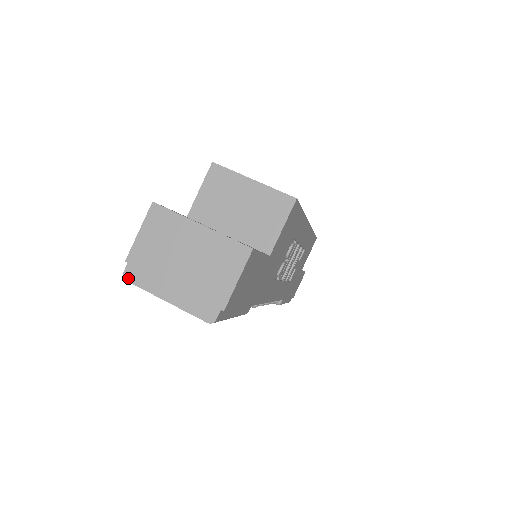
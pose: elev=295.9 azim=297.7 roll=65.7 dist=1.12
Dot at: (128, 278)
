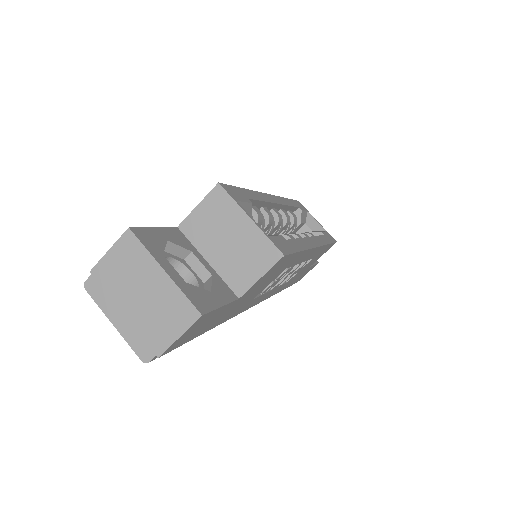
Dot at: (88, 288)
